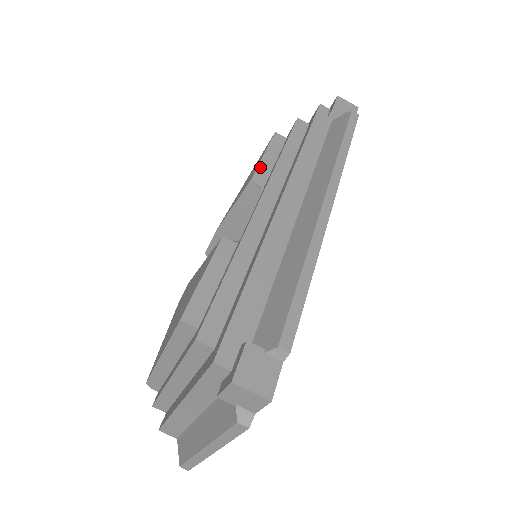
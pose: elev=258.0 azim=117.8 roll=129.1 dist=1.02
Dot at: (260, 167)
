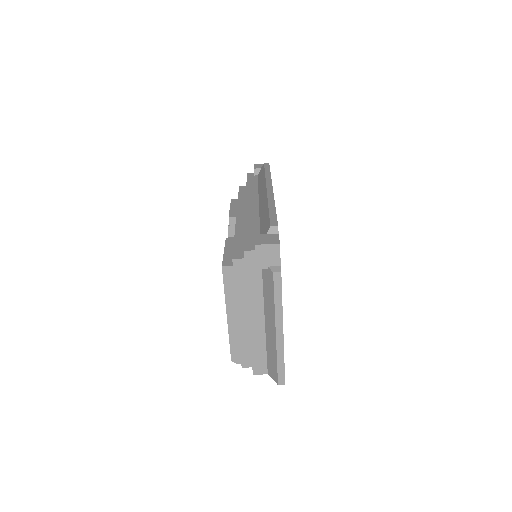
Dot at: (231, 212)
